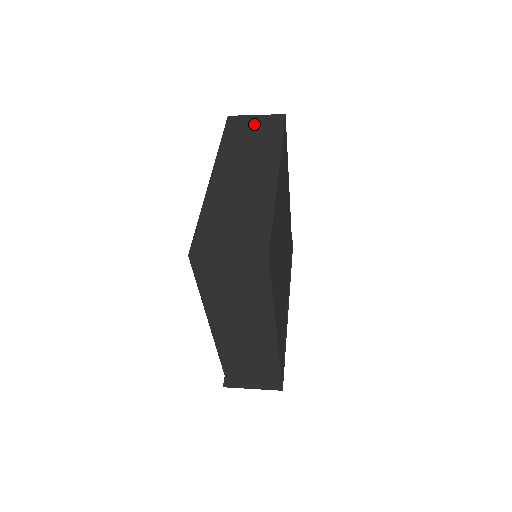
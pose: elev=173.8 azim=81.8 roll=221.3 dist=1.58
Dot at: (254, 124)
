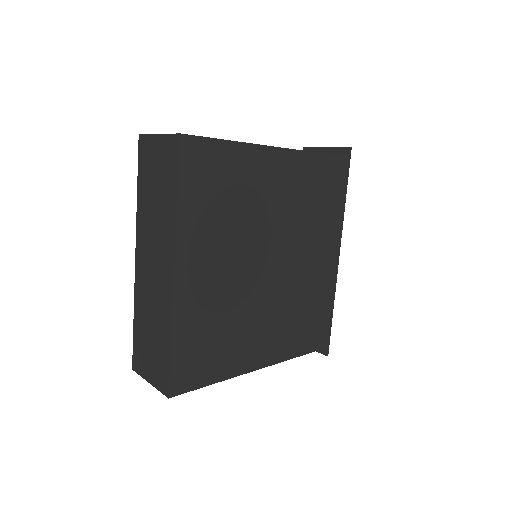
Dot at: (156, 159)
